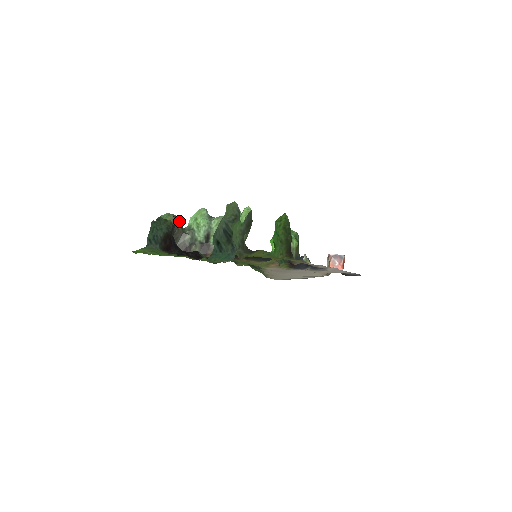
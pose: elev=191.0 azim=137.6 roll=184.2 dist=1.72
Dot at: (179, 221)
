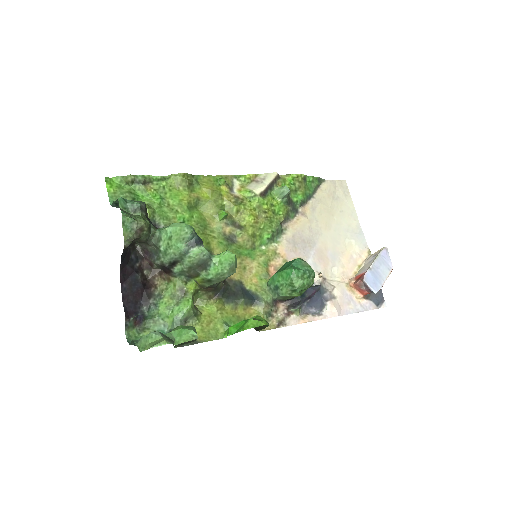
Dot at: (145, 232)
